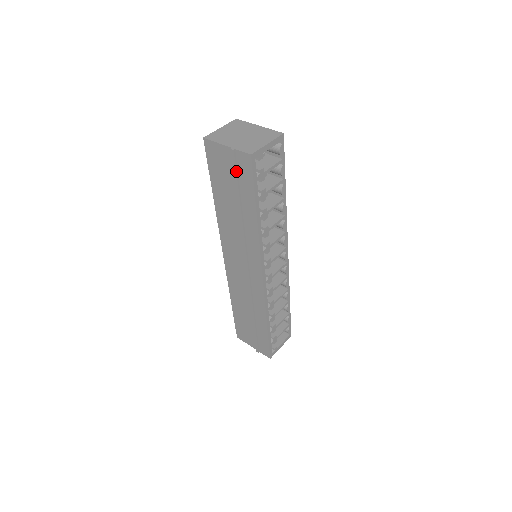
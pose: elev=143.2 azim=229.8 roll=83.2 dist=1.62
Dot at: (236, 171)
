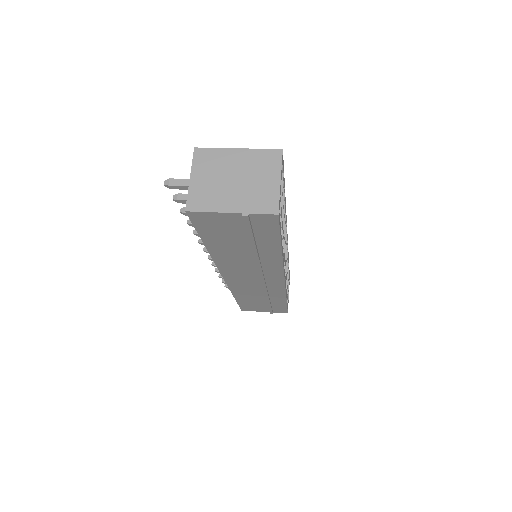
Dot at: (251, 229)
